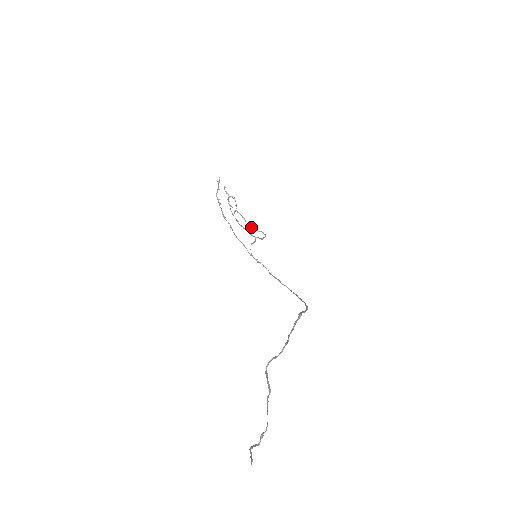
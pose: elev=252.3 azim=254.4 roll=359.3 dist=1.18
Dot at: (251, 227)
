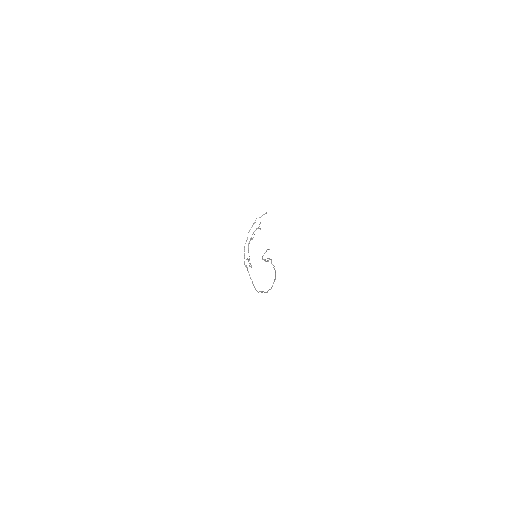
Dot at: occluded
